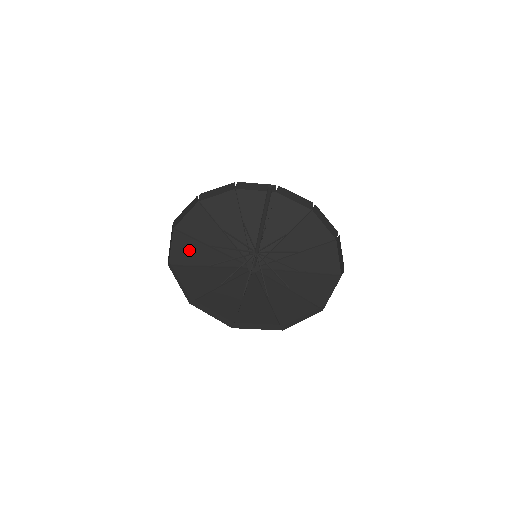
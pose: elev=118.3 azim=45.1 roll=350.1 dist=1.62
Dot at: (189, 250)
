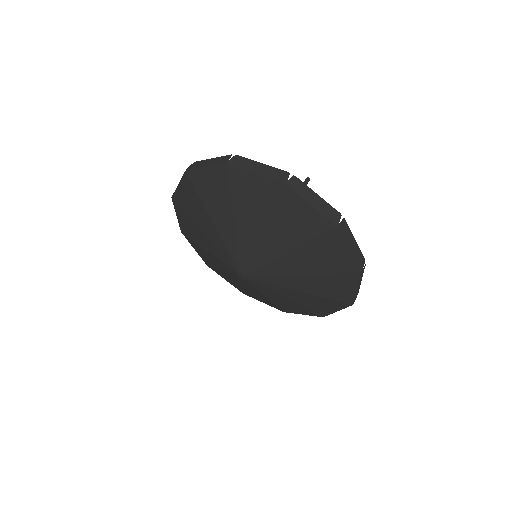
Dot at: (190, 205)
